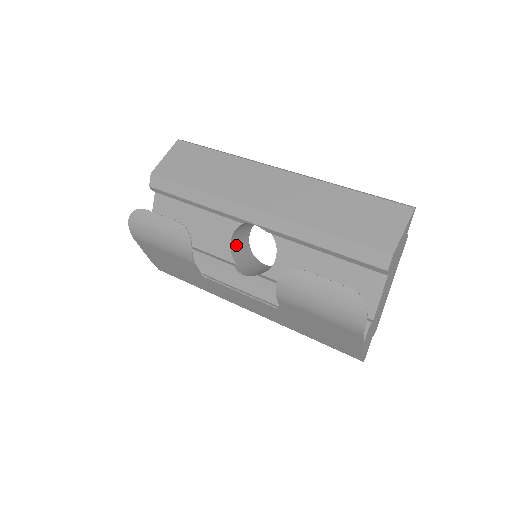
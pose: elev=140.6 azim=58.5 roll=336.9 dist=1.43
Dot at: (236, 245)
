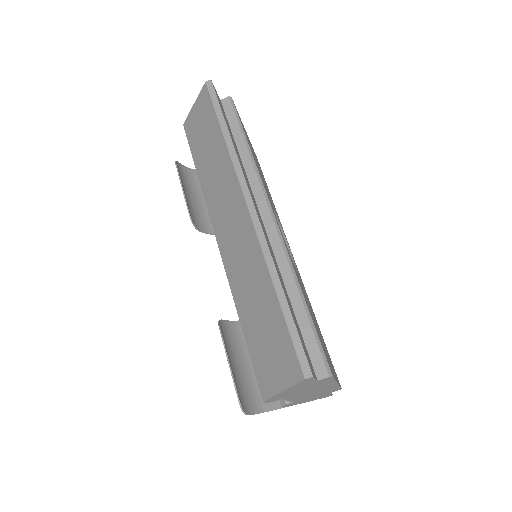
Dot at: occluded
